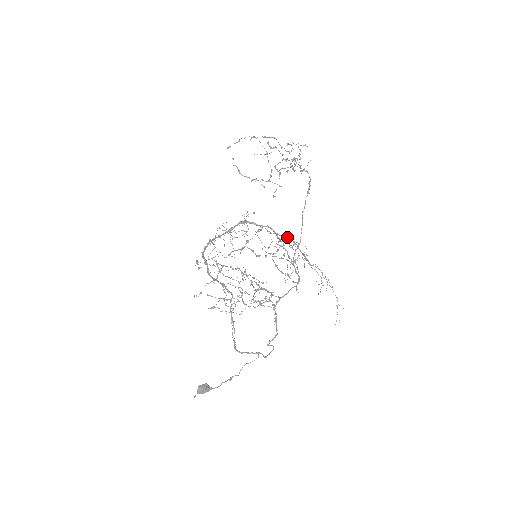
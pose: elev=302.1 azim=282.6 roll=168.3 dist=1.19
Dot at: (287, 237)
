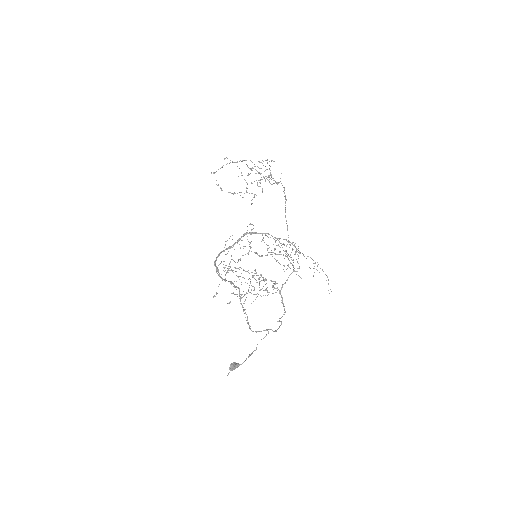
Dot at: (283, 239)
